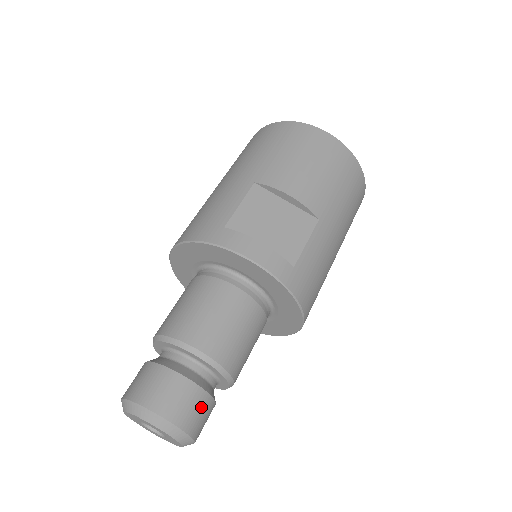
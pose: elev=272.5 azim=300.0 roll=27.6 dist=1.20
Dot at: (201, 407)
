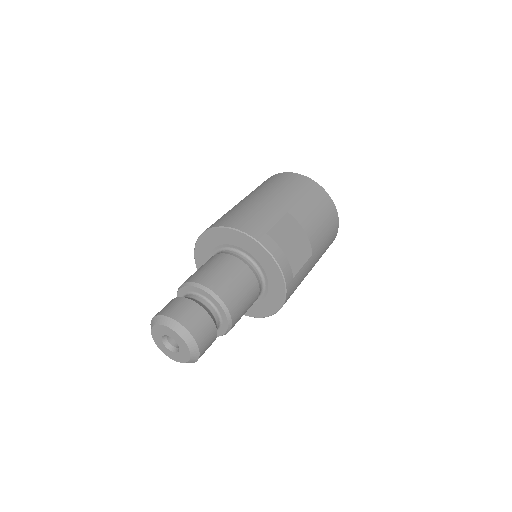
Dot at: (211, 341)
